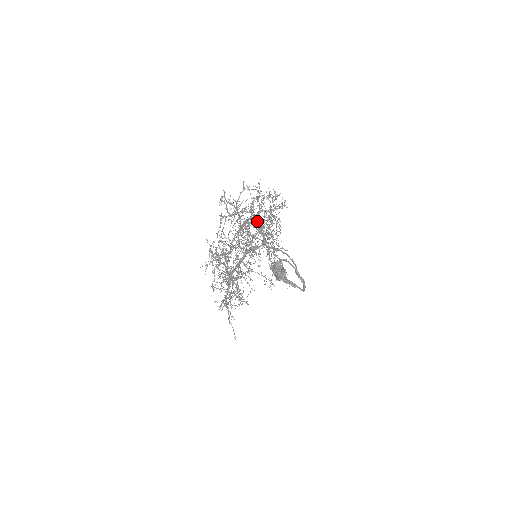
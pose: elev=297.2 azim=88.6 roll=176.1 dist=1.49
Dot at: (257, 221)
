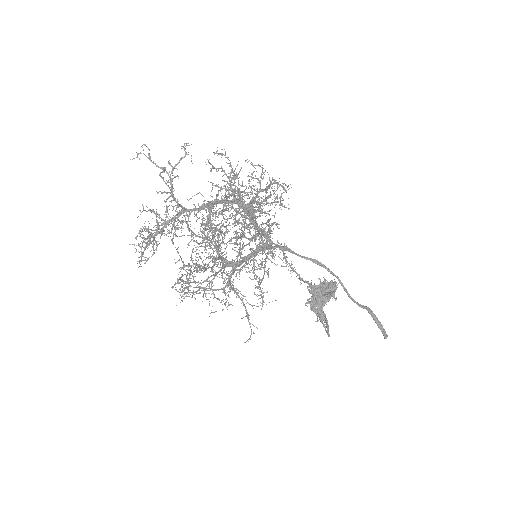
Dot at: (238, 208)
